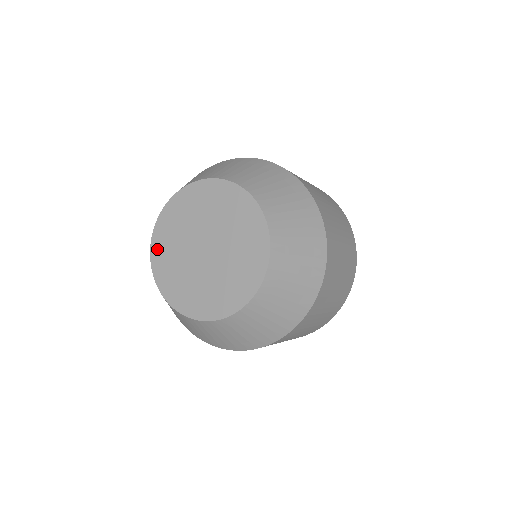
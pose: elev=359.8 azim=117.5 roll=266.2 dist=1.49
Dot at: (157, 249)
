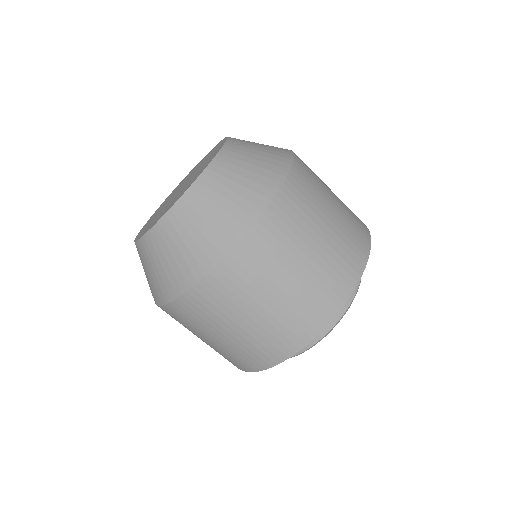
Dot at: occluded
